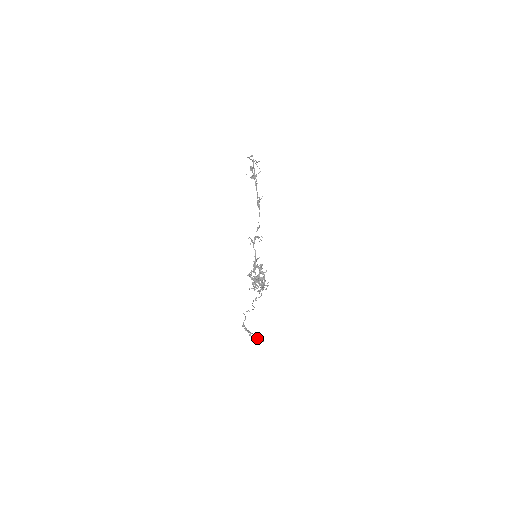
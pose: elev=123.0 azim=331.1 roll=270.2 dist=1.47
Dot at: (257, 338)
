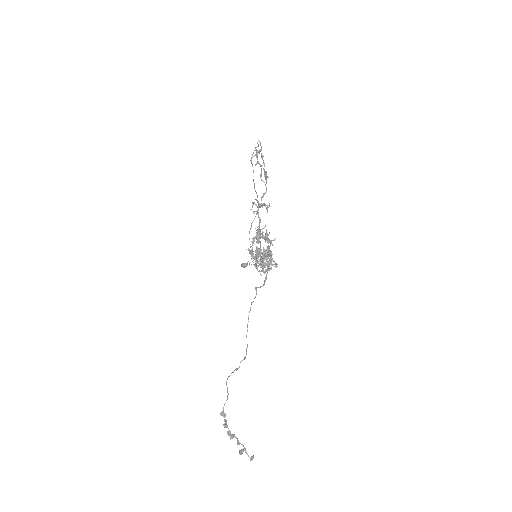
Dot at: (242, 451)
